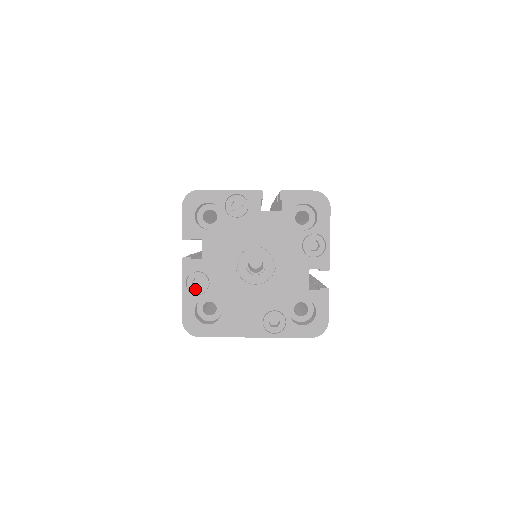
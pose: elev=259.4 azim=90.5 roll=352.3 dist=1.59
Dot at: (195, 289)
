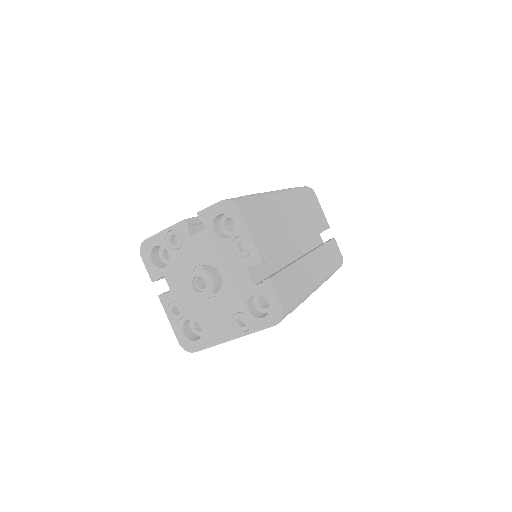
Dot at: (176, 316)
